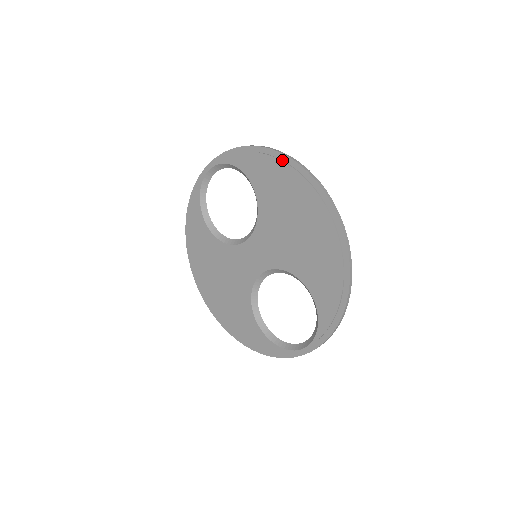
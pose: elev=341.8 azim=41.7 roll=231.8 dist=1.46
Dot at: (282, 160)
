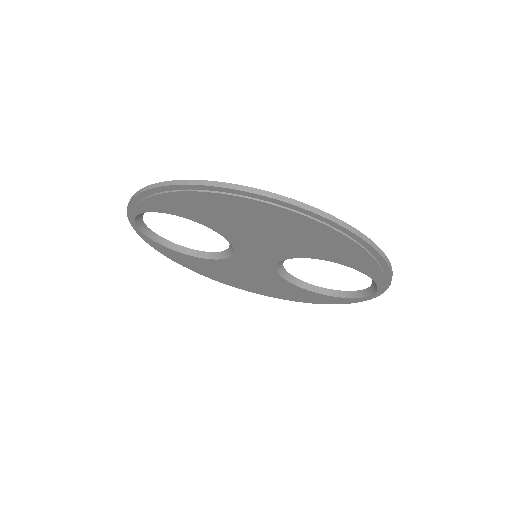
Dot at: (186, 190)
